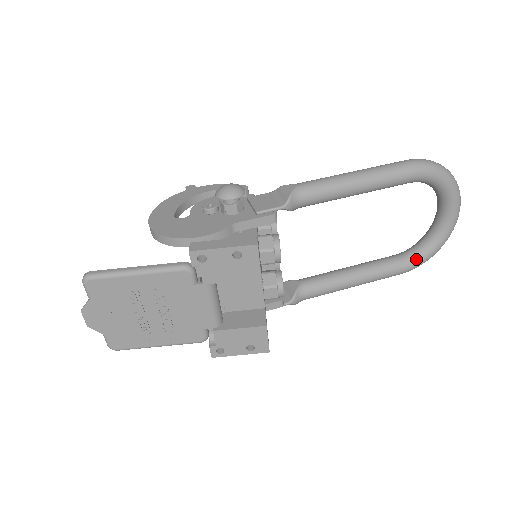
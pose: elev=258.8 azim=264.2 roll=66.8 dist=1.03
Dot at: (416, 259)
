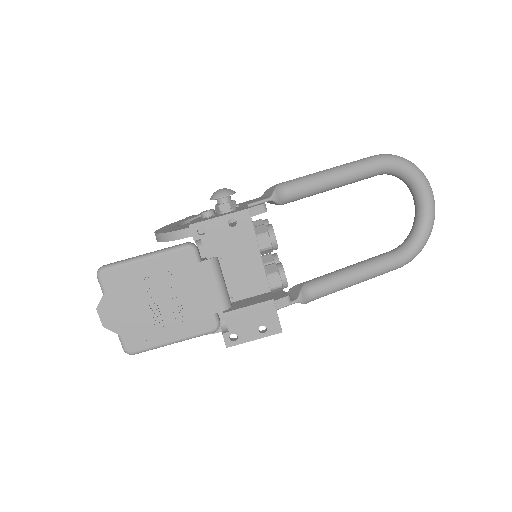
Dot at: (409, 249)
